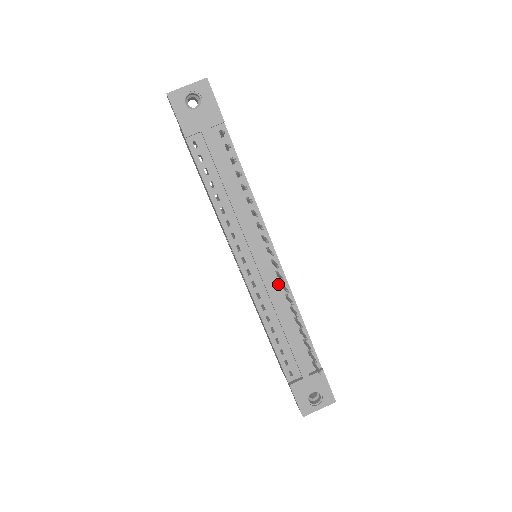
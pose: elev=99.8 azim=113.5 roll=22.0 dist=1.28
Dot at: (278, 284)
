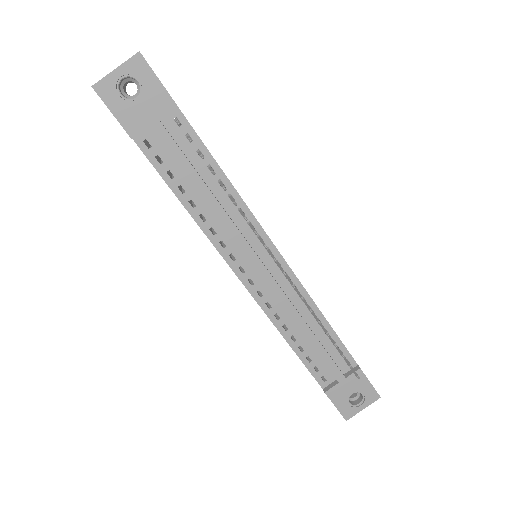
Dot at: (289, 287)
